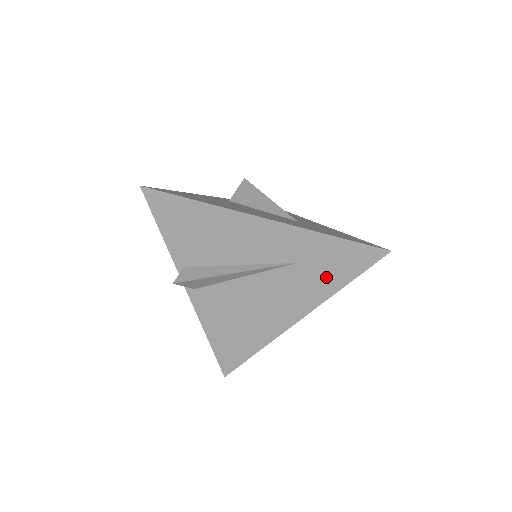
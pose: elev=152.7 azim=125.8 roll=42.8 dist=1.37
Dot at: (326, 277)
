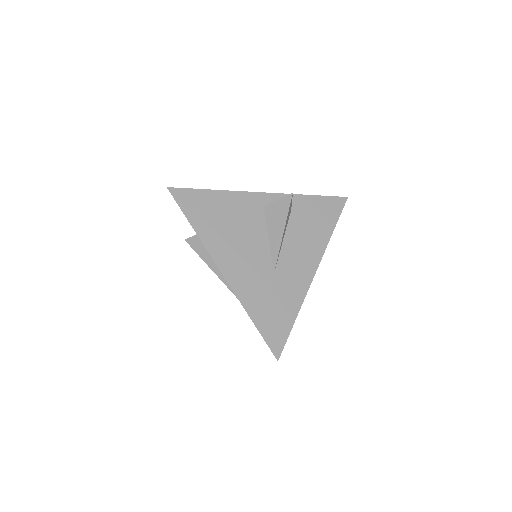
Dot at: occluded
